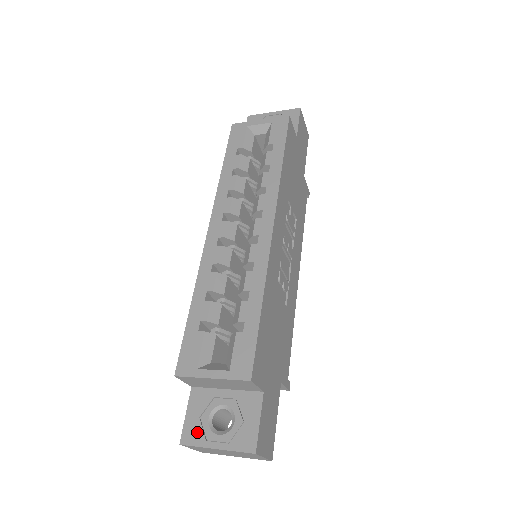
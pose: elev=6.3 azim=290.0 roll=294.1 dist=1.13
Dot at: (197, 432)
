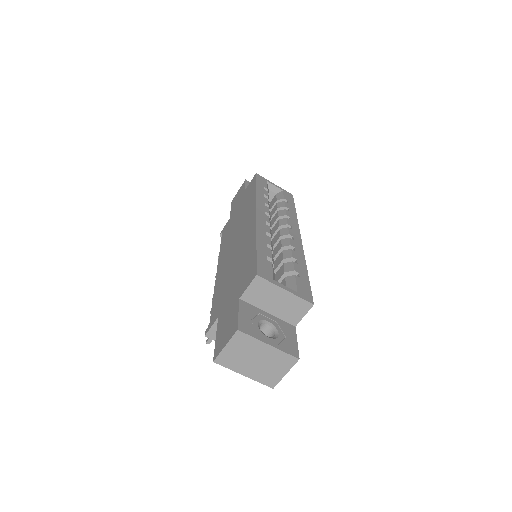
Dot at: (251, 328)
